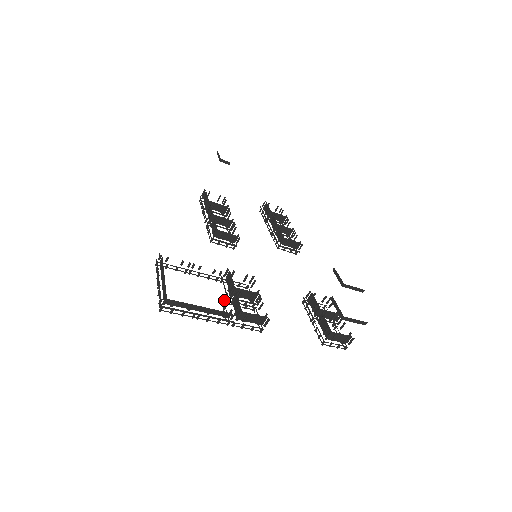
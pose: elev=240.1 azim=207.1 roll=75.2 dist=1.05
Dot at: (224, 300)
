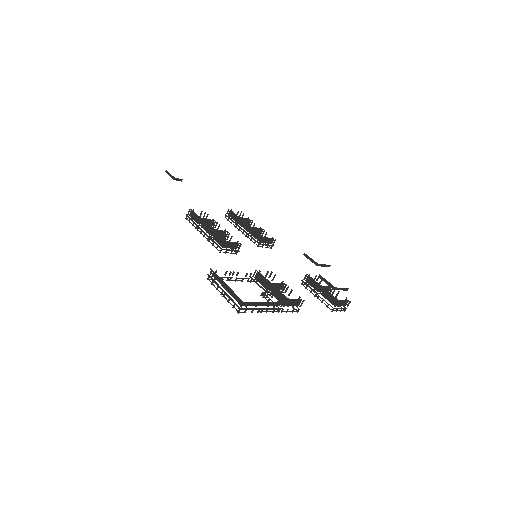
Dot at: (265, 295)
